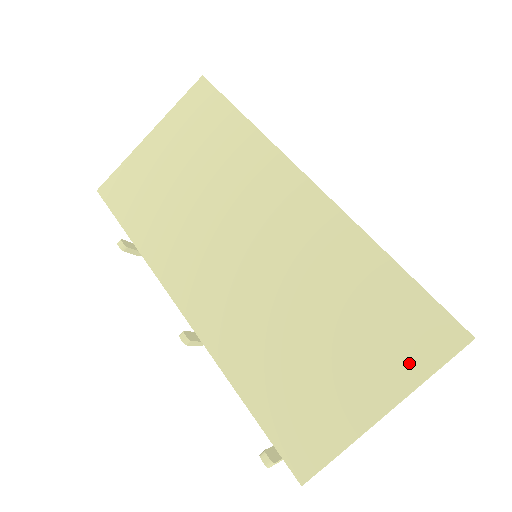
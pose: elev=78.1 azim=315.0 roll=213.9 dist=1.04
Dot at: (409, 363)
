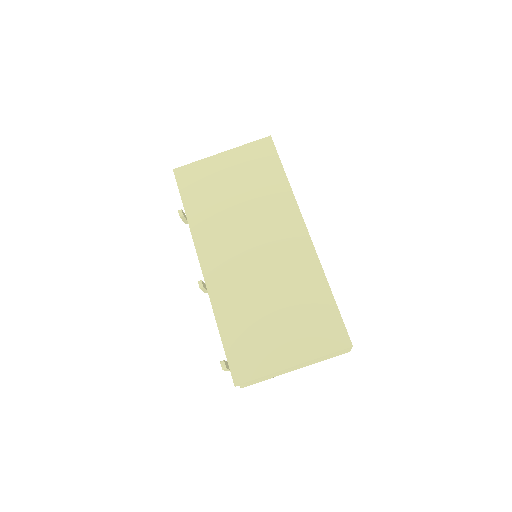
Dot at: (317, 346)
